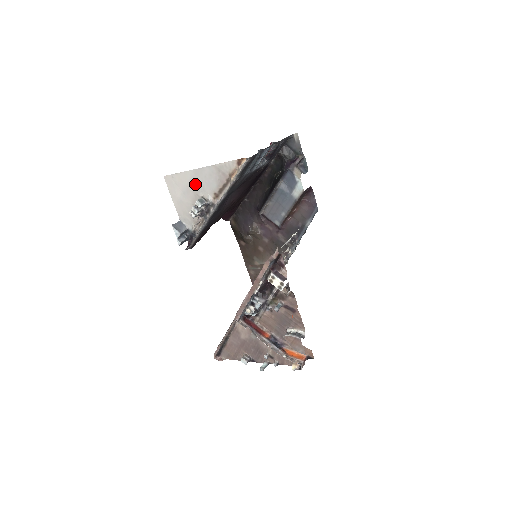
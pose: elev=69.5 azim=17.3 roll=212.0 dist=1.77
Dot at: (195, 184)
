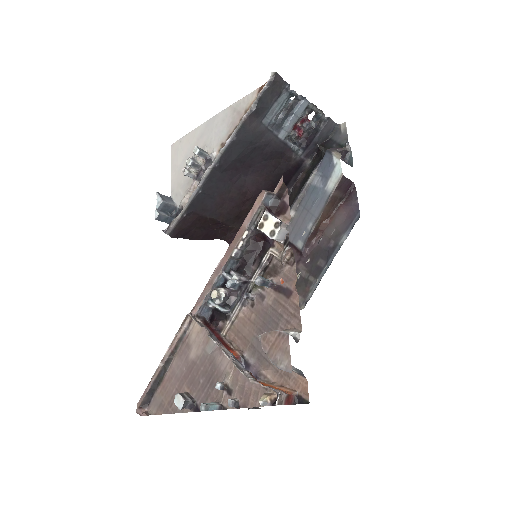
Dot at: (202, 140)
